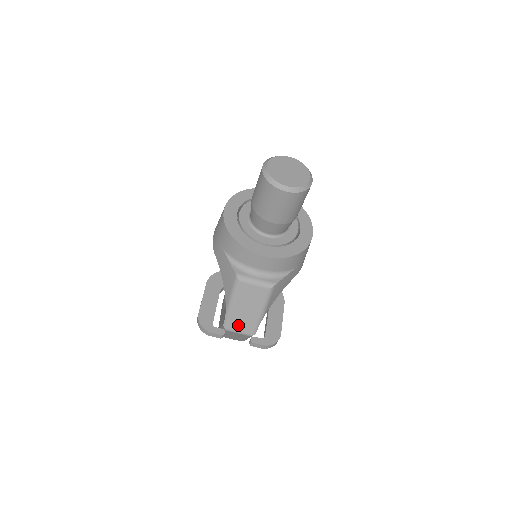
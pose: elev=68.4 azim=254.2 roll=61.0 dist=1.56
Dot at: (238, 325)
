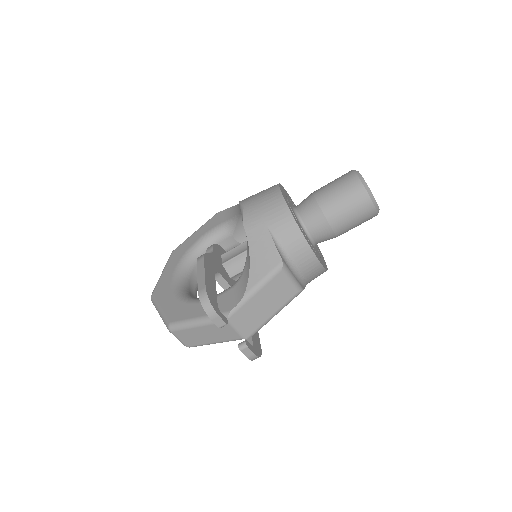
Dot at: (244, 319)
